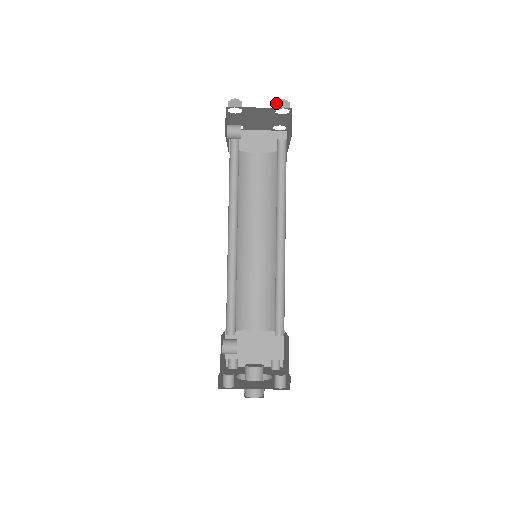
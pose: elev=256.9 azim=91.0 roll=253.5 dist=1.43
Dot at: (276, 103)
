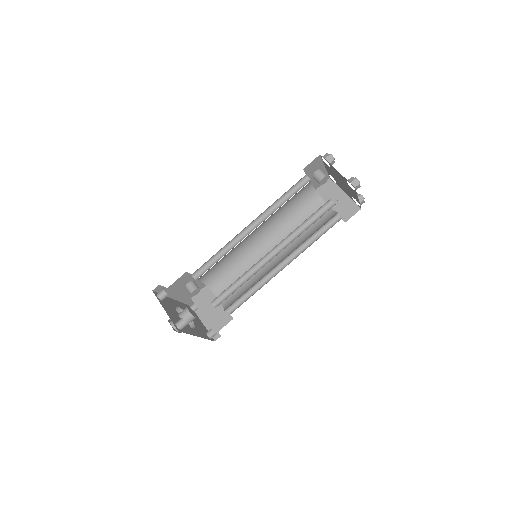
Dot at: (351, 177)
